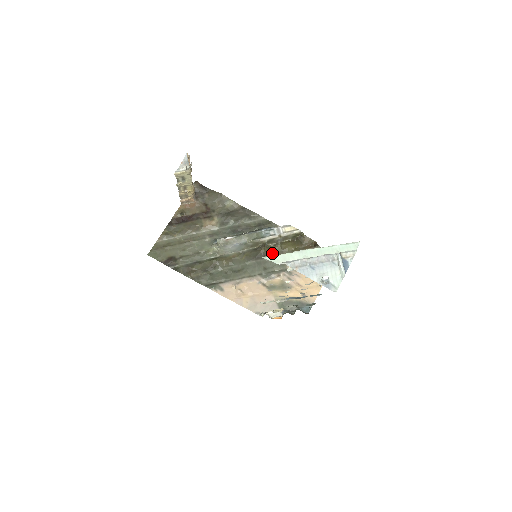
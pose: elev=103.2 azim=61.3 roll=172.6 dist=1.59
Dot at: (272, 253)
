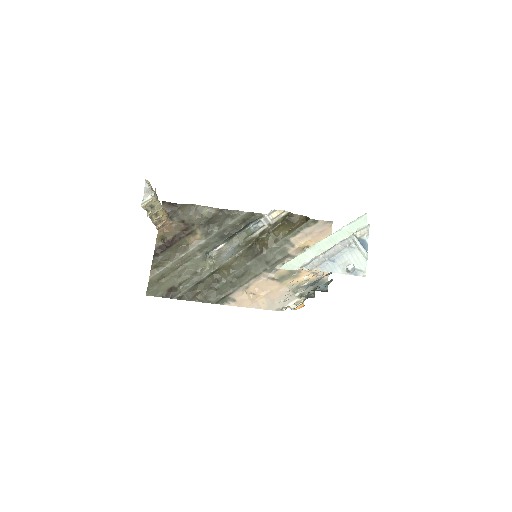
Dot at: (268, 244)
